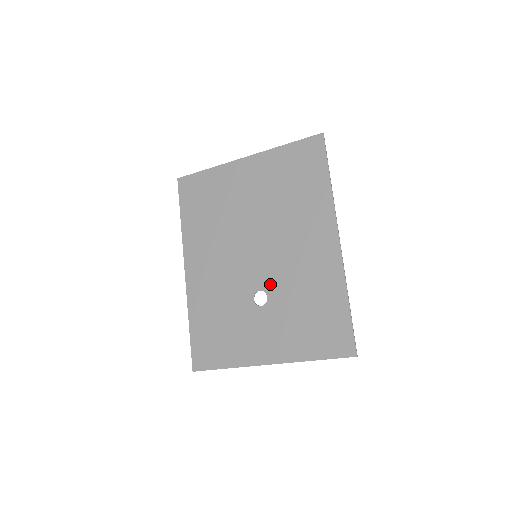
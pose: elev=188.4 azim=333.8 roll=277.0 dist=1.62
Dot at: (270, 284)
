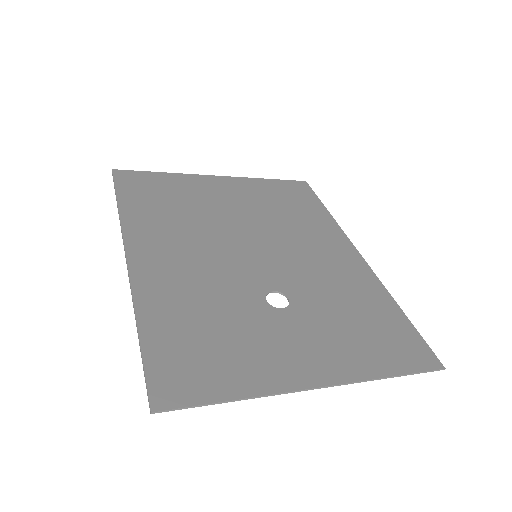
Dot at: (288, 285)
